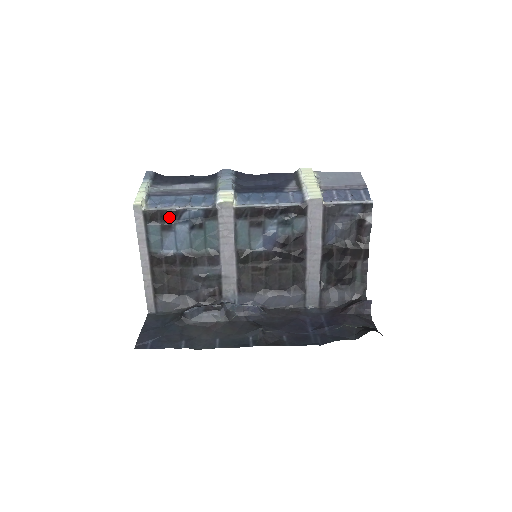
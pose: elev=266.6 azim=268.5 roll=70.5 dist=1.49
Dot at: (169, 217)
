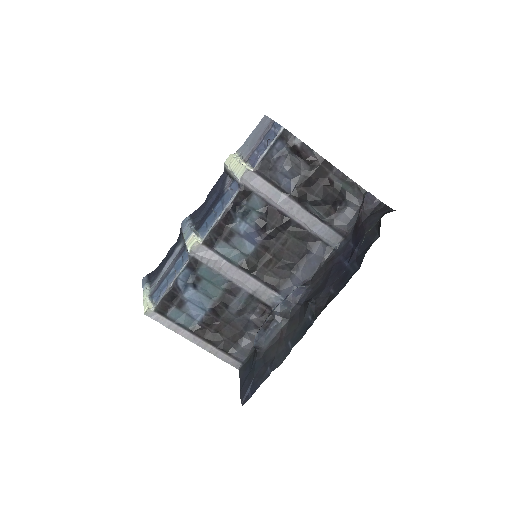
Dot at: (173, 296)
